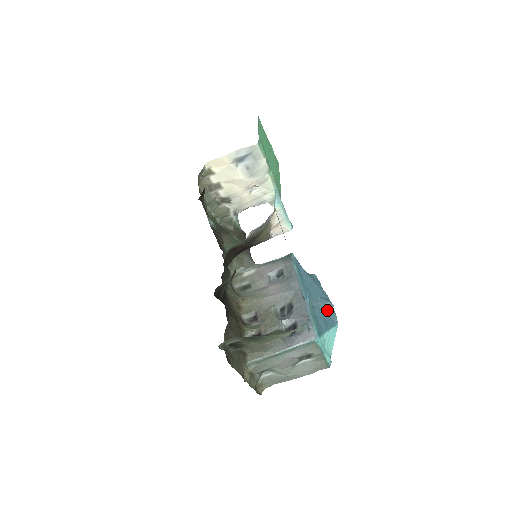
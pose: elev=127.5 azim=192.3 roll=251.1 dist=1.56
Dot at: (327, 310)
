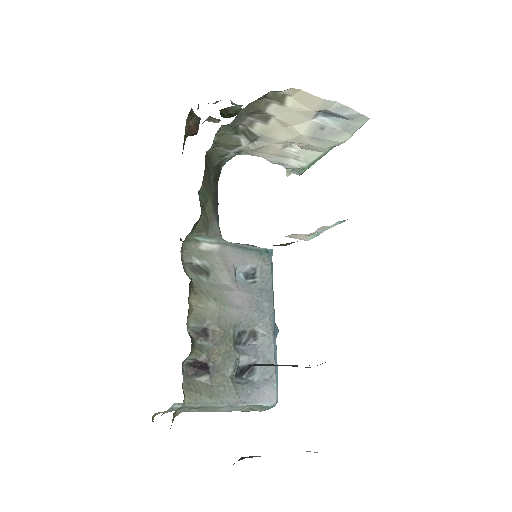
Dot at: occluded
